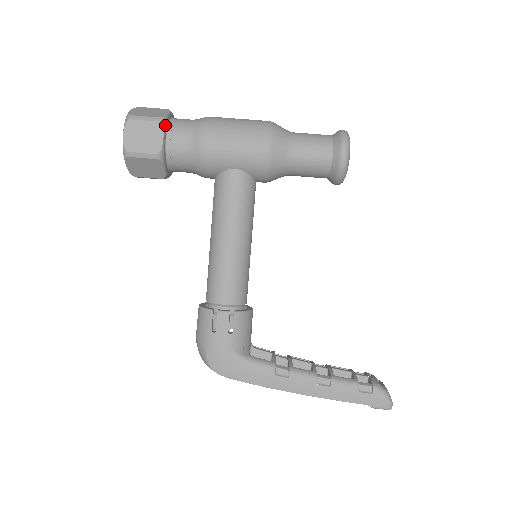
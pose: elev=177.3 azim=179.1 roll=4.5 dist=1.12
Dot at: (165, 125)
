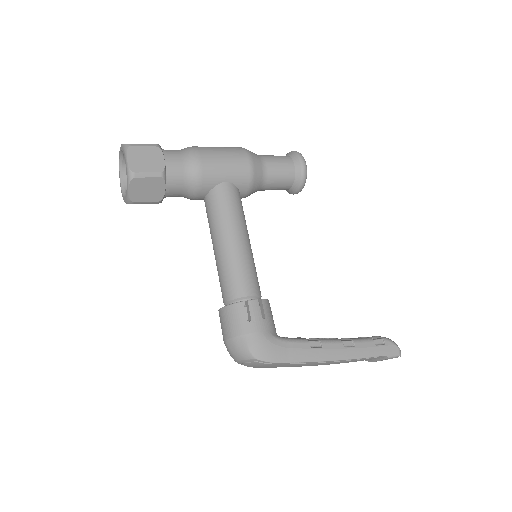
Dot at: occluded
